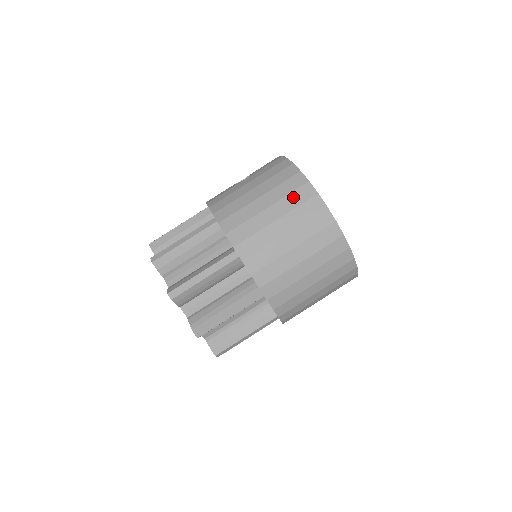
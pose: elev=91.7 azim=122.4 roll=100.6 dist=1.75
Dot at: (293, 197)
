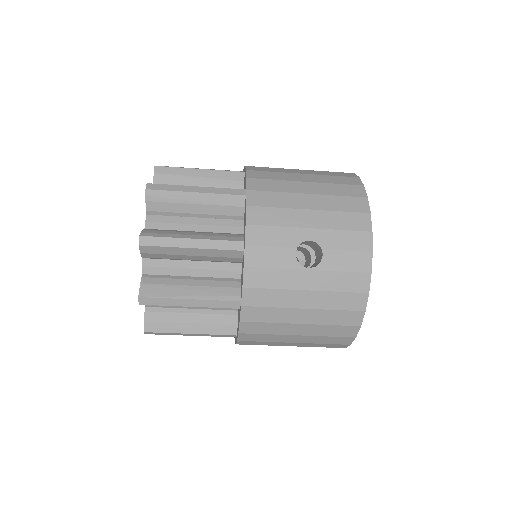
Dot at: (328, 339)
